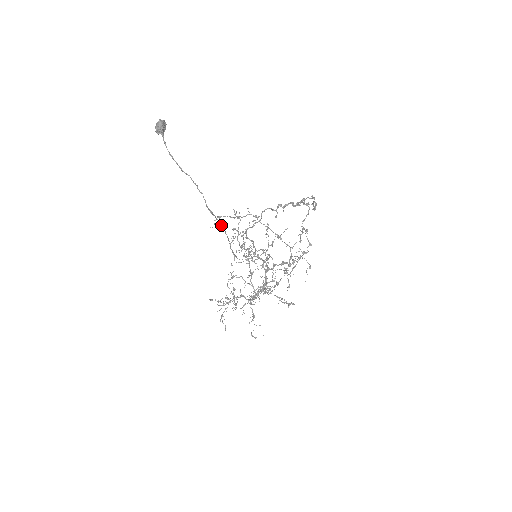
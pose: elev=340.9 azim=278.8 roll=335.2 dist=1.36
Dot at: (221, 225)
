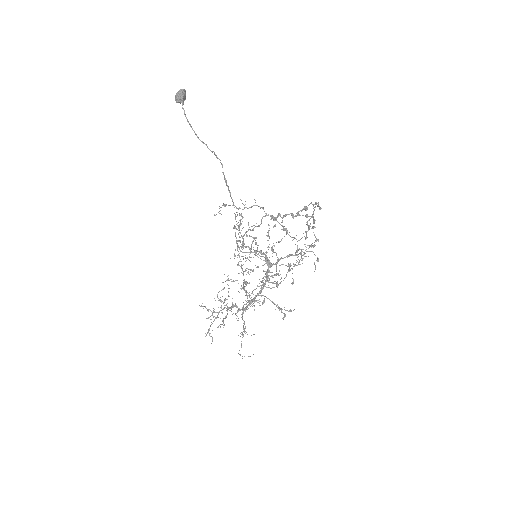
Dot at: (232, 201)
